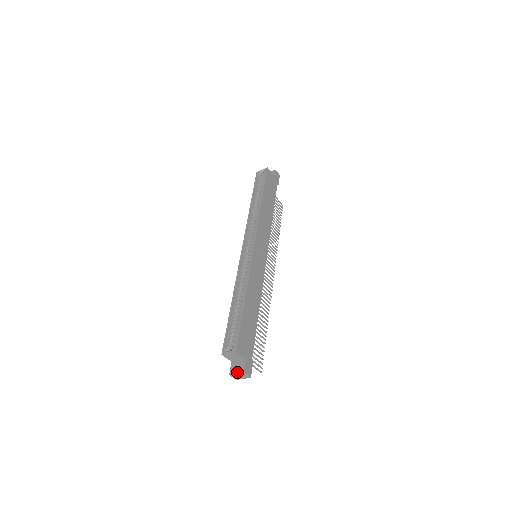
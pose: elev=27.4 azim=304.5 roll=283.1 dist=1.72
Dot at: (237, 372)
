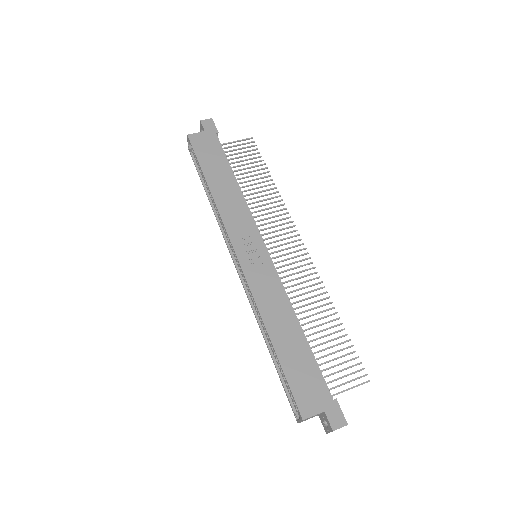
Dot at: (328, 431)
